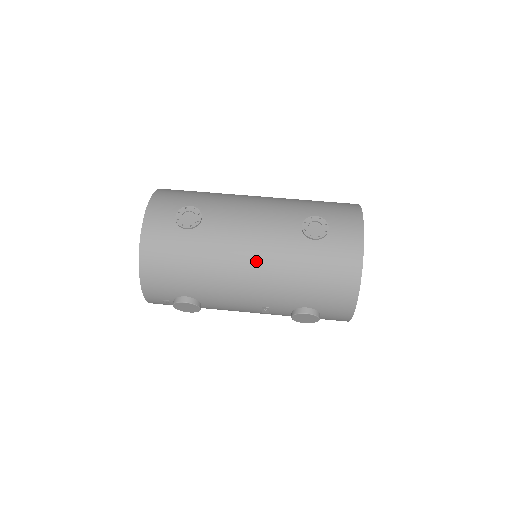
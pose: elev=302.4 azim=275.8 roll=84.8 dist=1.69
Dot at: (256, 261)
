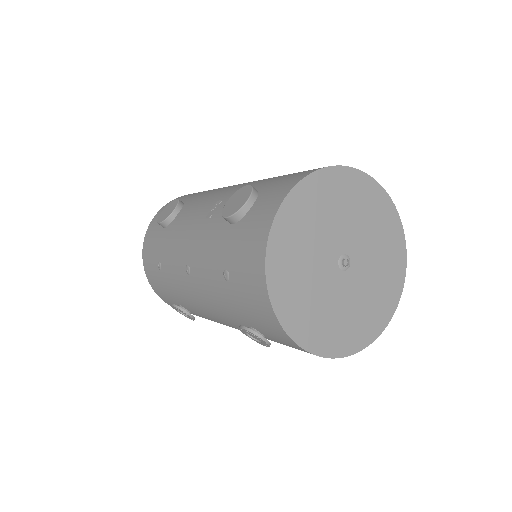
Dot at: occluded
